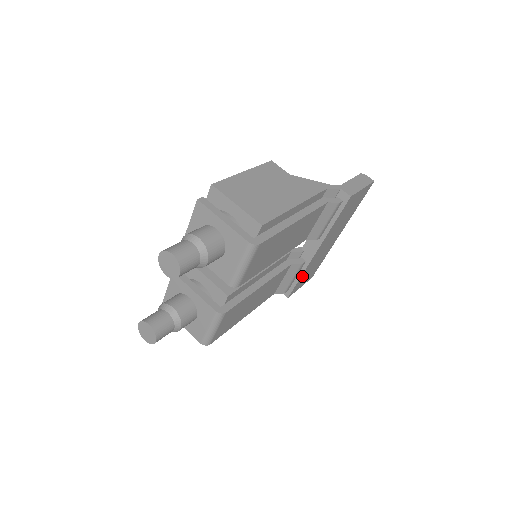
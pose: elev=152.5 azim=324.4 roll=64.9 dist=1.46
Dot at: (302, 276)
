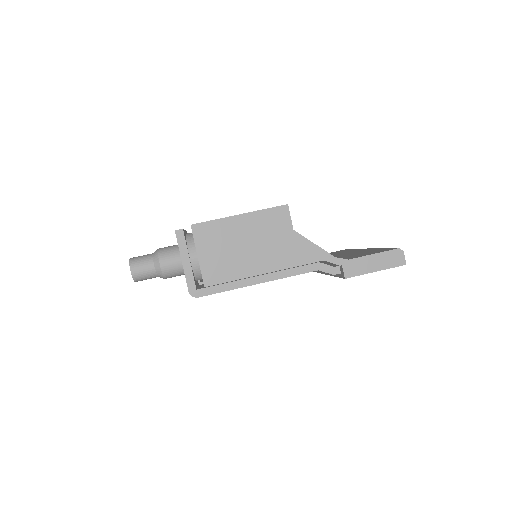
Dot at: occluded
